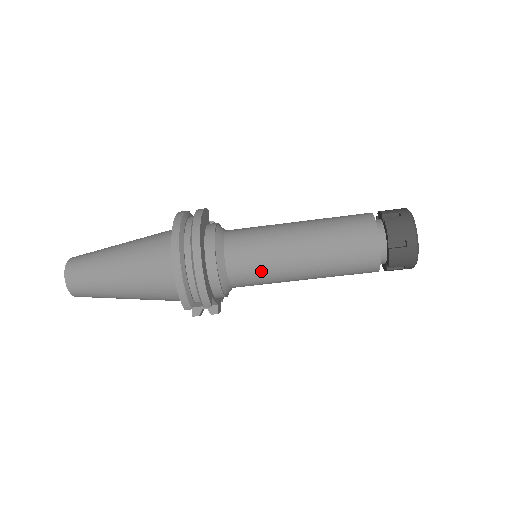
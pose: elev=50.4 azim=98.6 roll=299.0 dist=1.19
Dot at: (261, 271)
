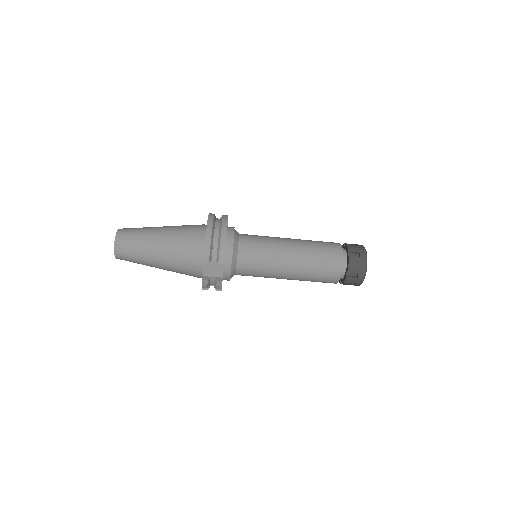
Dot at: (262, 254)
